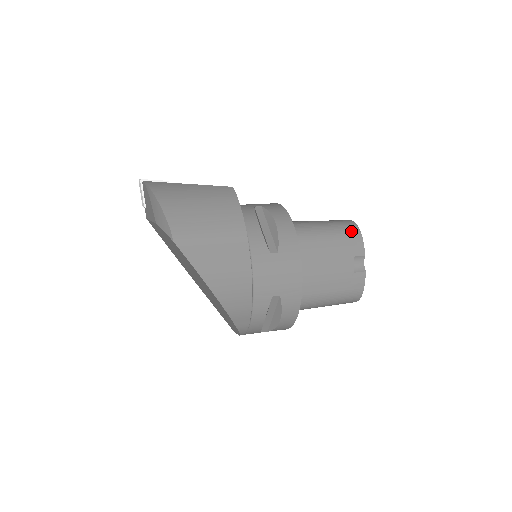
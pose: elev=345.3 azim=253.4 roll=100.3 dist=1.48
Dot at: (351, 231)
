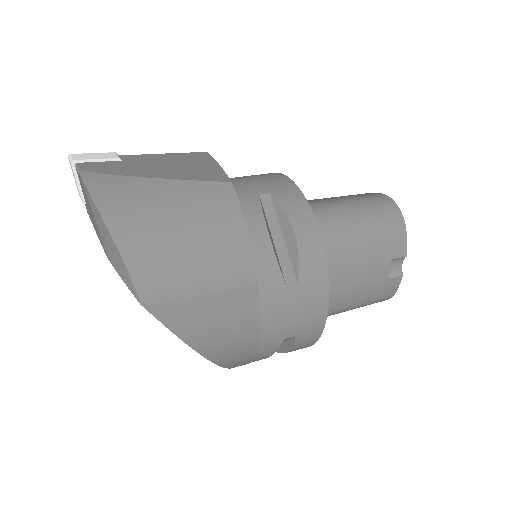
Dot at: (392, 222)
